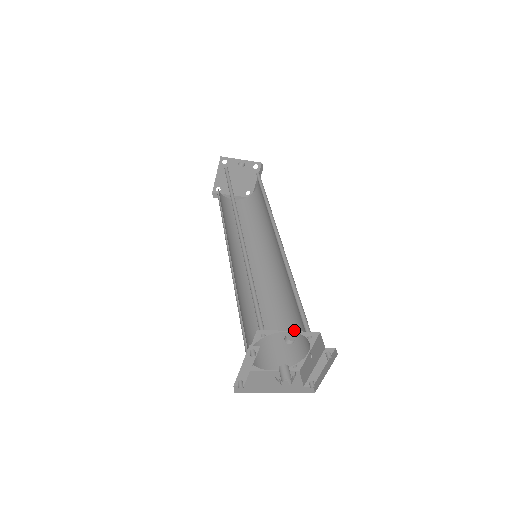
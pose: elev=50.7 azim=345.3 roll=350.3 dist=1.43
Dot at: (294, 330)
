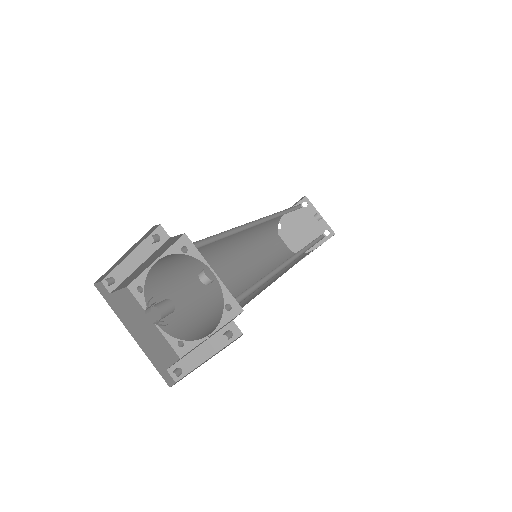
Dot at: occluded
